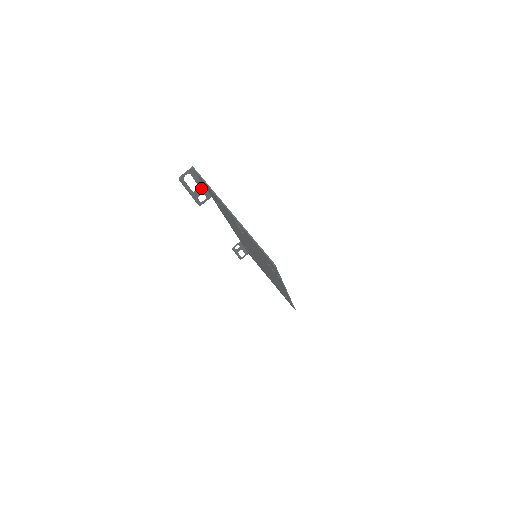
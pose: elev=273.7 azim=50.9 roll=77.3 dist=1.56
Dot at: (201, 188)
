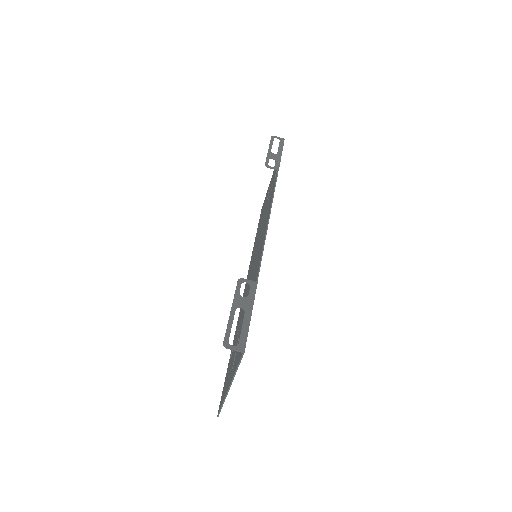
Dot at: (247, 308)
